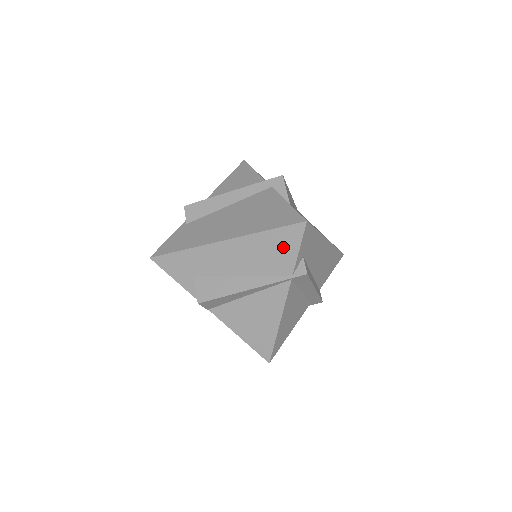
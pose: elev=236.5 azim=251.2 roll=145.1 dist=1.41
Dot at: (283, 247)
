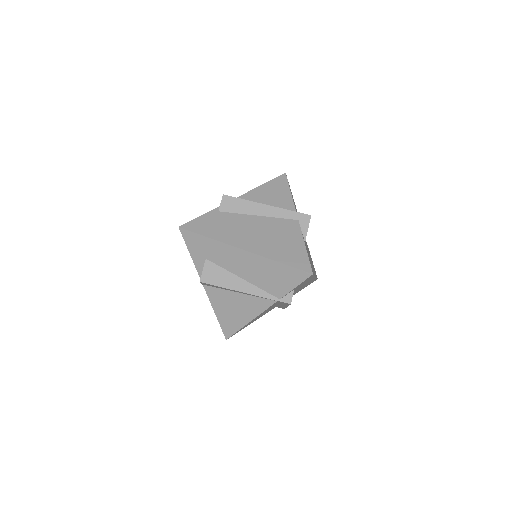
Dot at: (285, 279)
